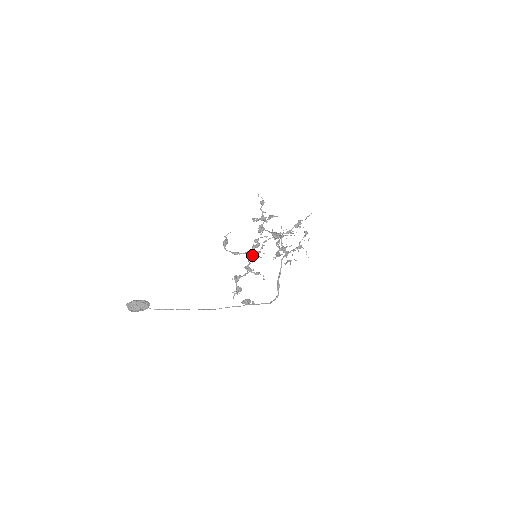
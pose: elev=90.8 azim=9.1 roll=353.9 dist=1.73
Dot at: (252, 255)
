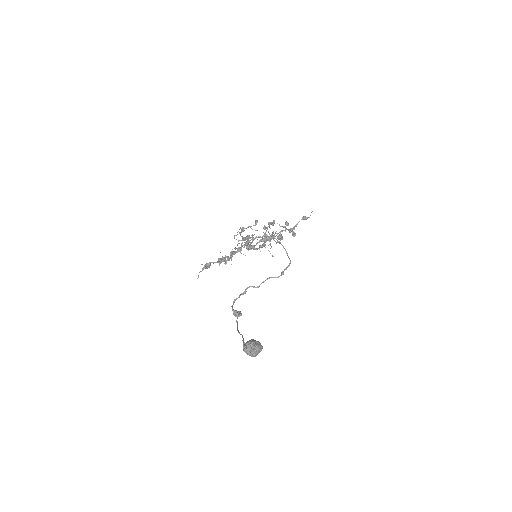
Dot at: (247, 244)
